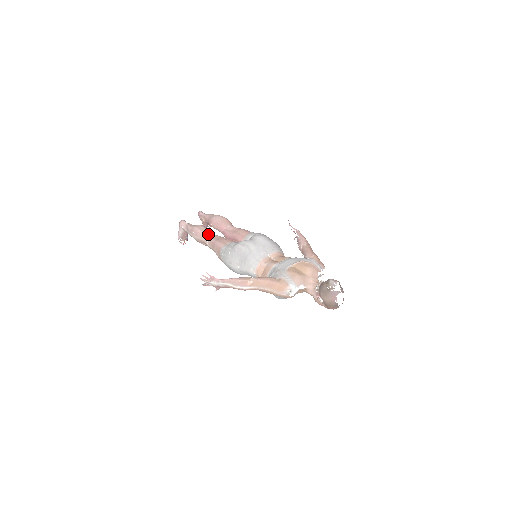
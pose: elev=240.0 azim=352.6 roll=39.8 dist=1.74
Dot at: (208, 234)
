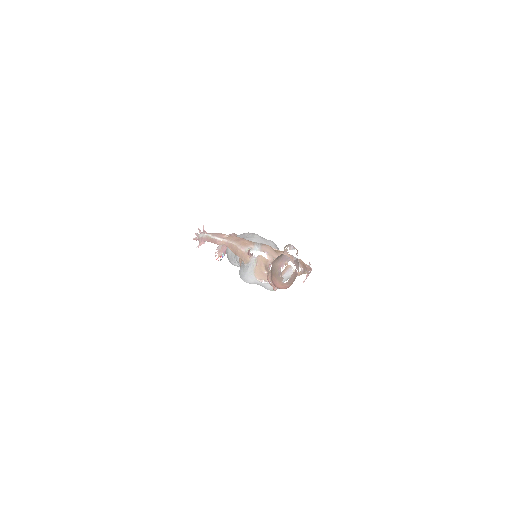
Dot at: occluded
